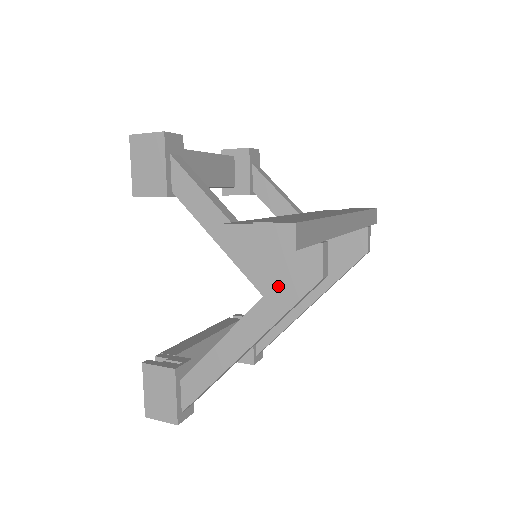
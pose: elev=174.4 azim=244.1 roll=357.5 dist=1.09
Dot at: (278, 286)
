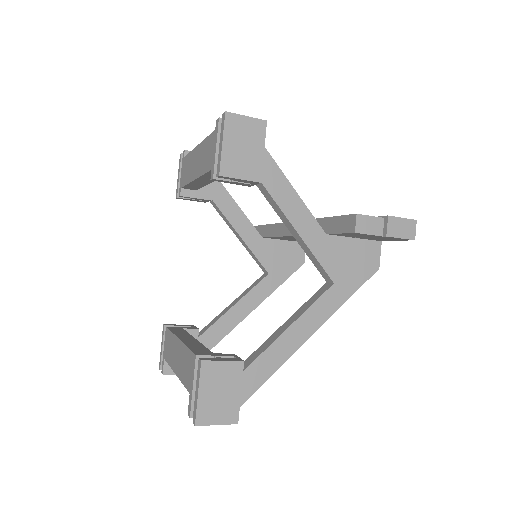
Dot at: (347, 274)
